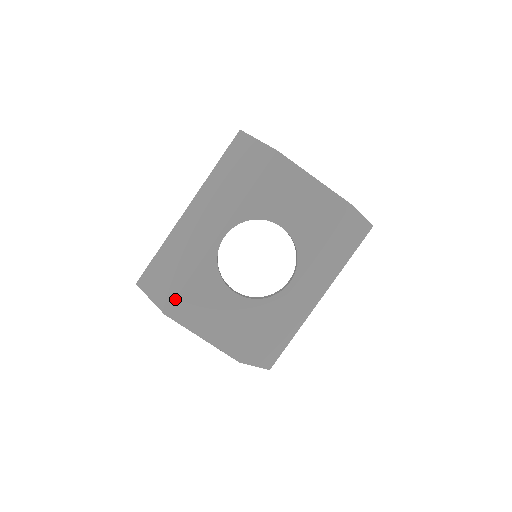
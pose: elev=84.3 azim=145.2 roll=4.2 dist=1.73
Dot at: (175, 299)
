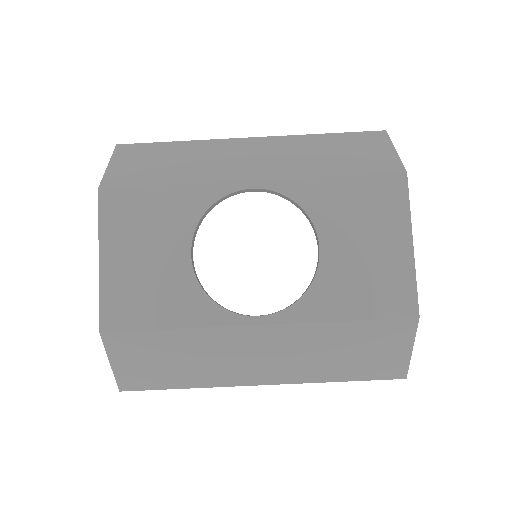
Dot at: (128, 187)
